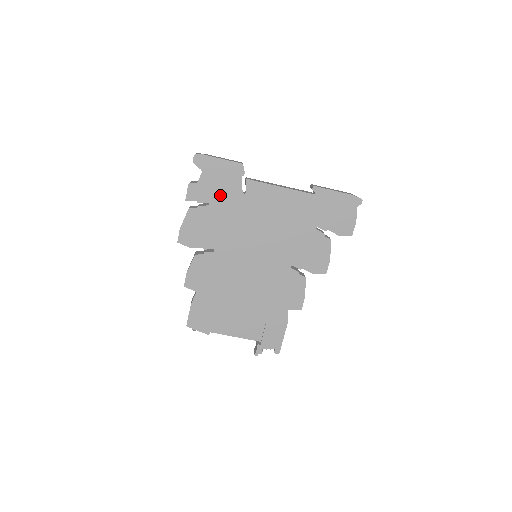
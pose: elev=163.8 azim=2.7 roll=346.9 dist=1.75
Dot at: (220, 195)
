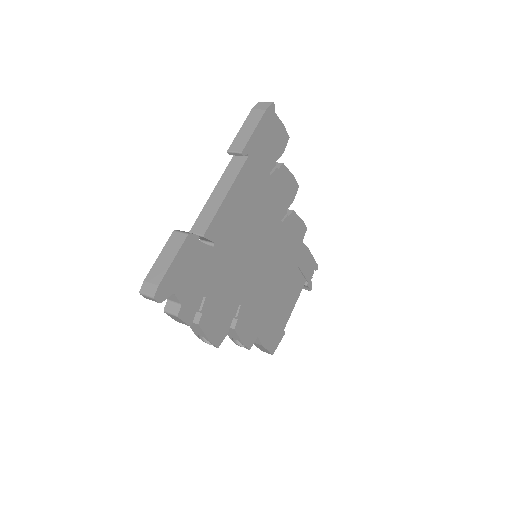
Dot at: (203, 278)
